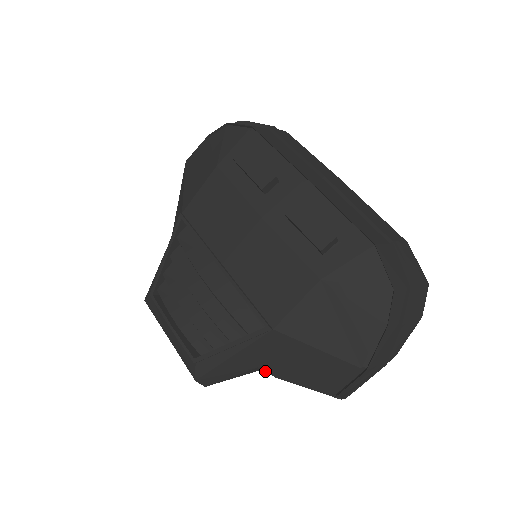
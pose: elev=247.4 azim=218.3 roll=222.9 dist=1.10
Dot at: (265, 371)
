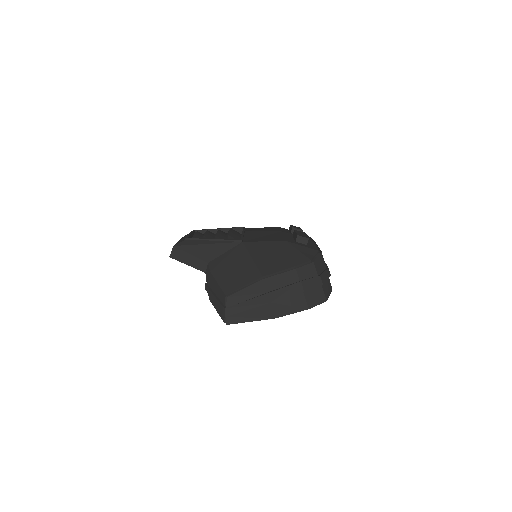
Dot at: (209, 266)
